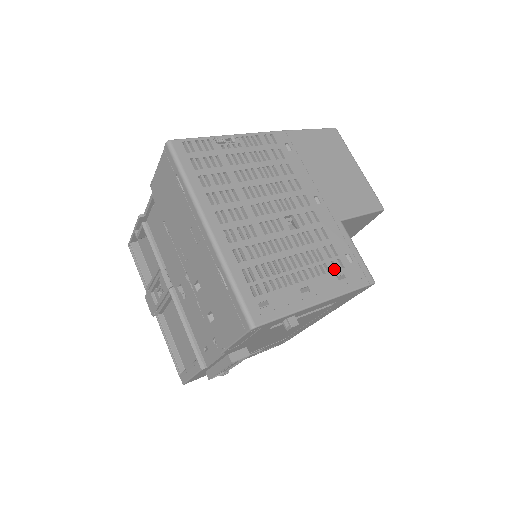
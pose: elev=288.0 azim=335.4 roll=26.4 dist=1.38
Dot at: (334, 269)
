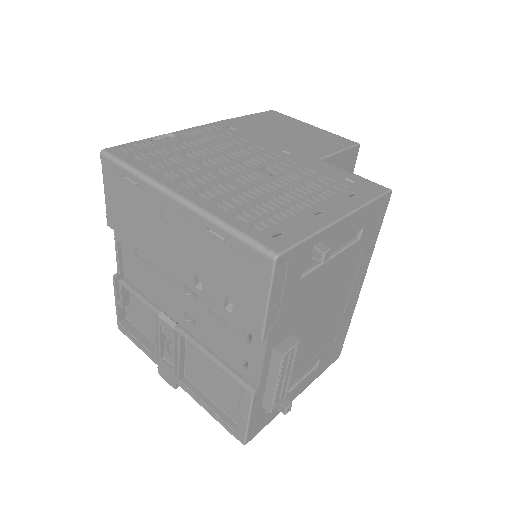
Dot at: (339, 191)
